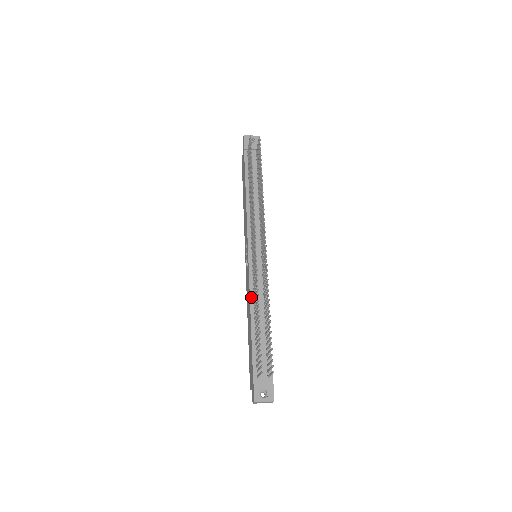
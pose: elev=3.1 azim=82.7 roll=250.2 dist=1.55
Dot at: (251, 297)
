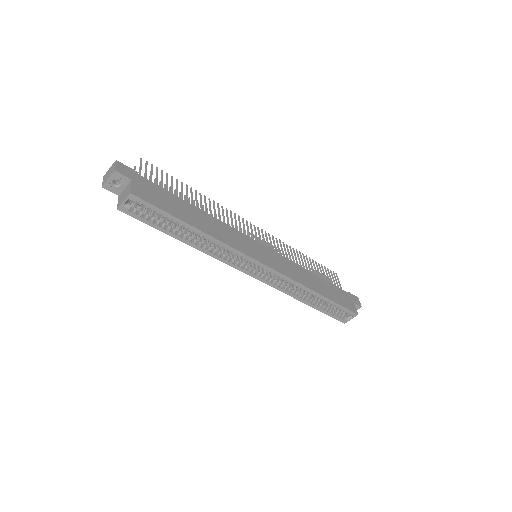
Dot at: occluded
